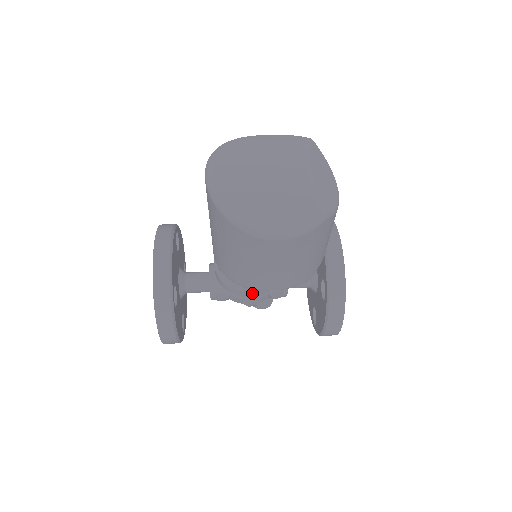
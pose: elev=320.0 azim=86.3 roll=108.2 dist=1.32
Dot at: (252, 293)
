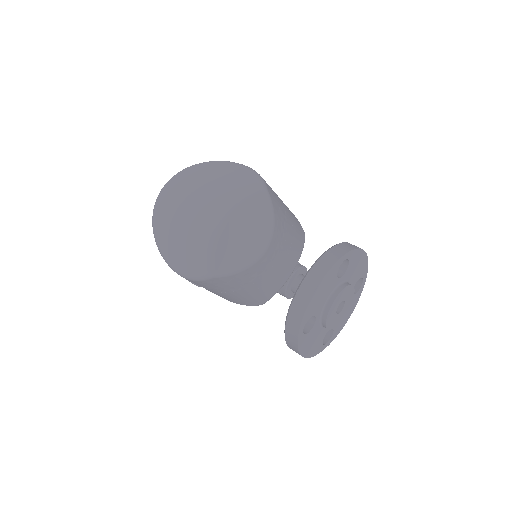
Dot at: occluded
